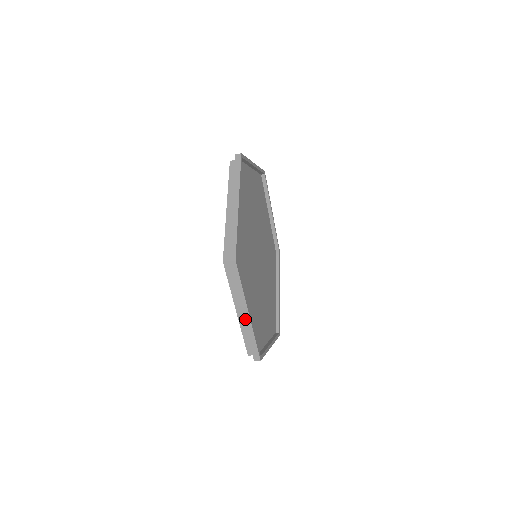
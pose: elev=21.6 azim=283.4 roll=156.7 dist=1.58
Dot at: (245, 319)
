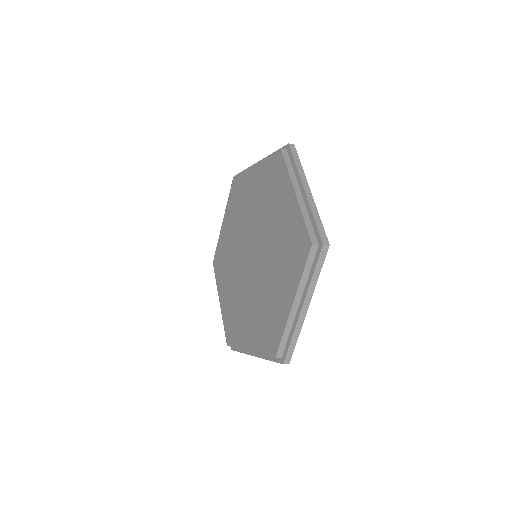
Dot at: occluded
